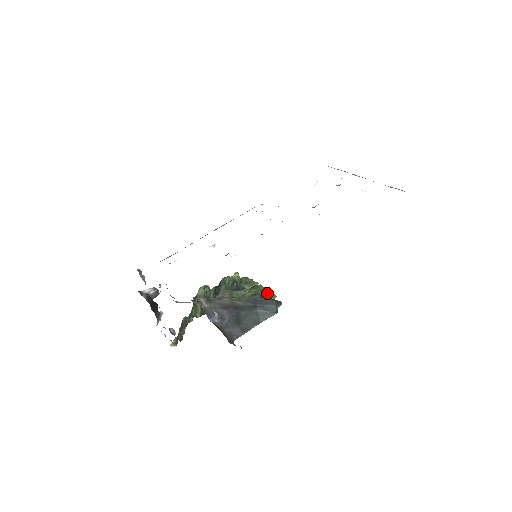
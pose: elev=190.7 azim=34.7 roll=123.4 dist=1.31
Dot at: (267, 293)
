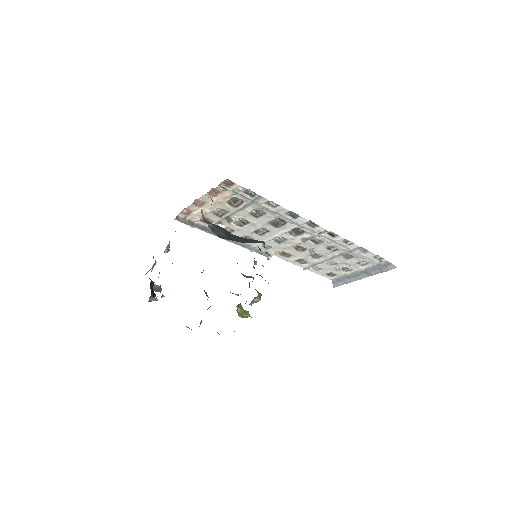
Dot at: (259, 248)
